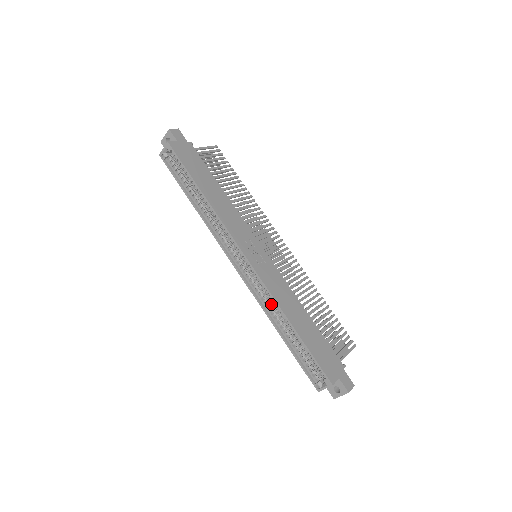
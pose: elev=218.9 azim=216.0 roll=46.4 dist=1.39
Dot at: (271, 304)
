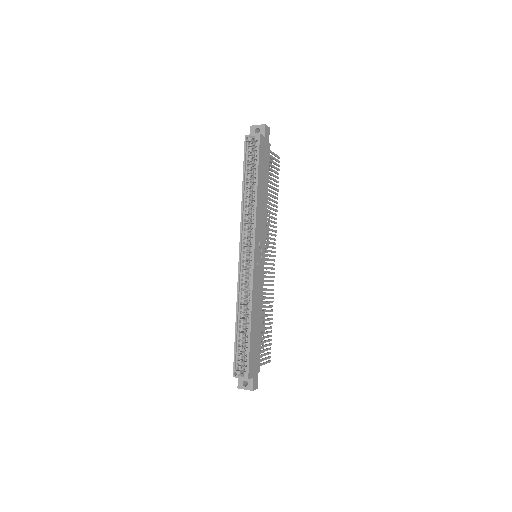
Dot at: (245, 297)
